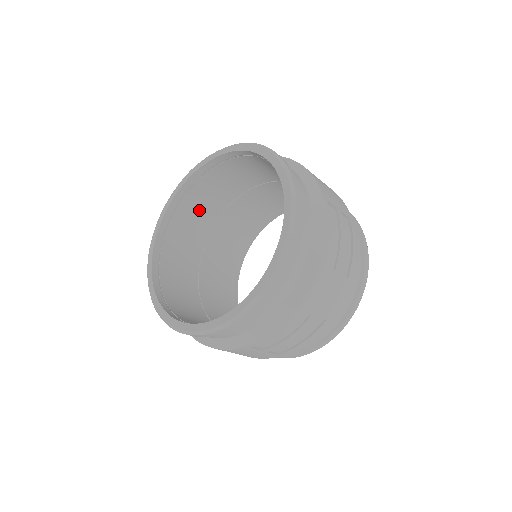
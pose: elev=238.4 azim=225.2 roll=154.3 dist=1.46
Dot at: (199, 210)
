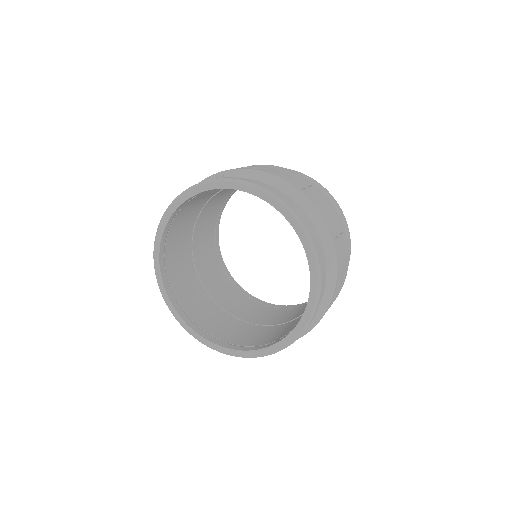
Dot at: (212, 191)
